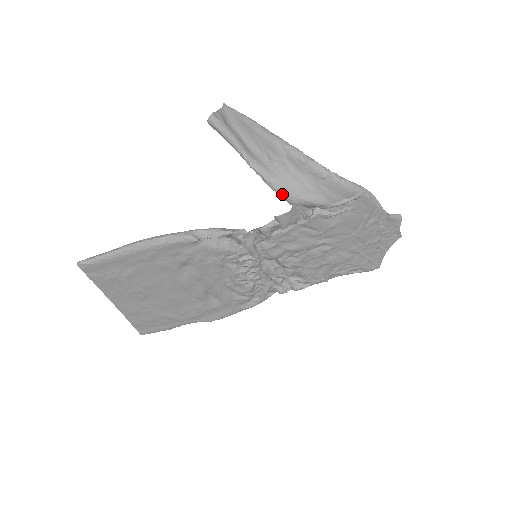
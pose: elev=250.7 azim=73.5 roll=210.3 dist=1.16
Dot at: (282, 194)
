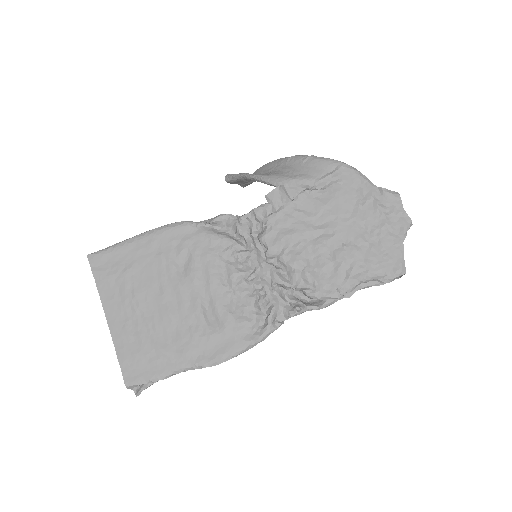
Dot at: (272, 181)
